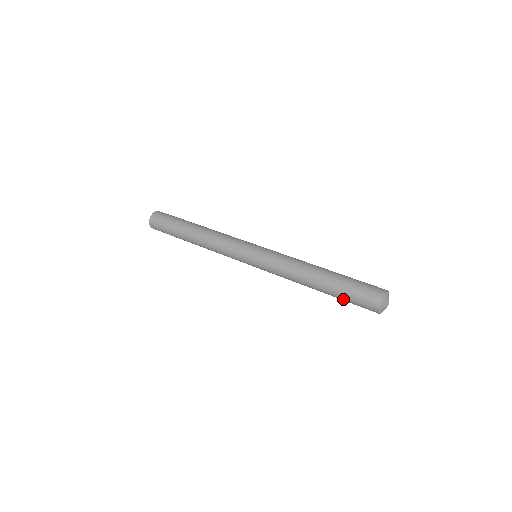
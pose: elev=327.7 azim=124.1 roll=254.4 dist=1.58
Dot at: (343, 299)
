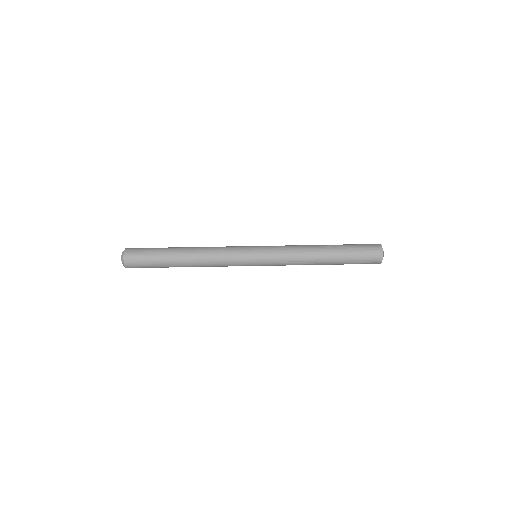
Dot at: occluded
